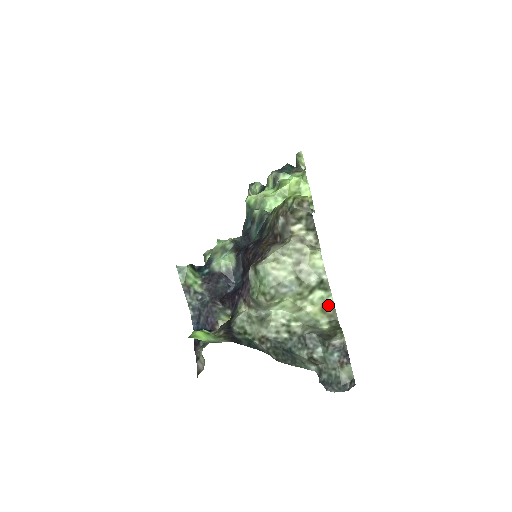
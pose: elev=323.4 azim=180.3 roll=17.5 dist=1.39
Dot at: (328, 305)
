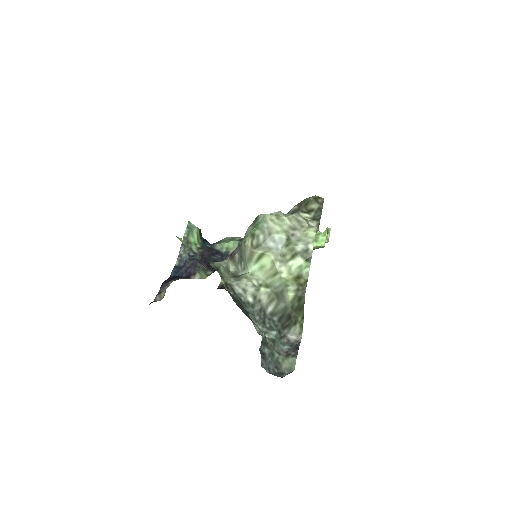
Dot at: (303, 275)
